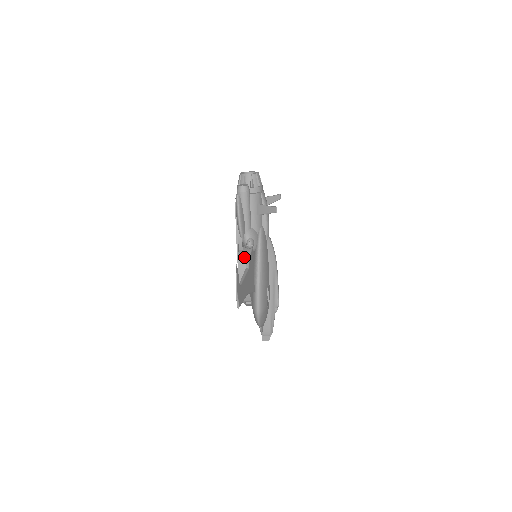
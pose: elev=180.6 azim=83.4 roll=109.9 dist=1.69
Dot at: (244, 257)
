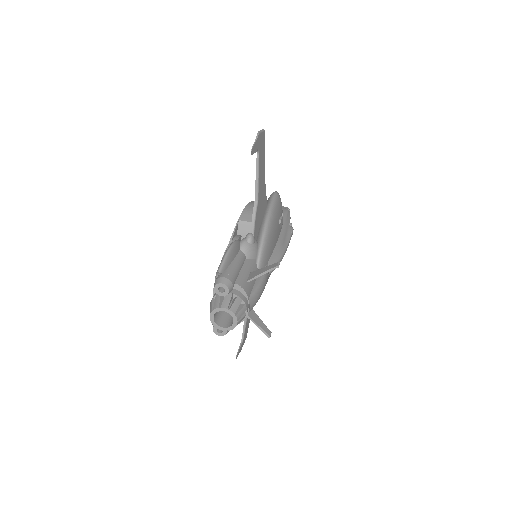
Dot at: occluded
